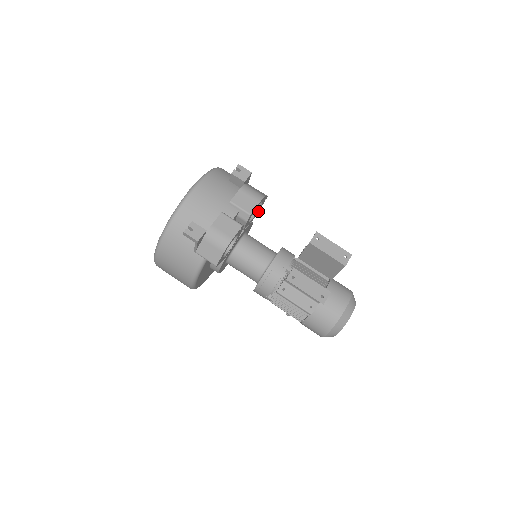
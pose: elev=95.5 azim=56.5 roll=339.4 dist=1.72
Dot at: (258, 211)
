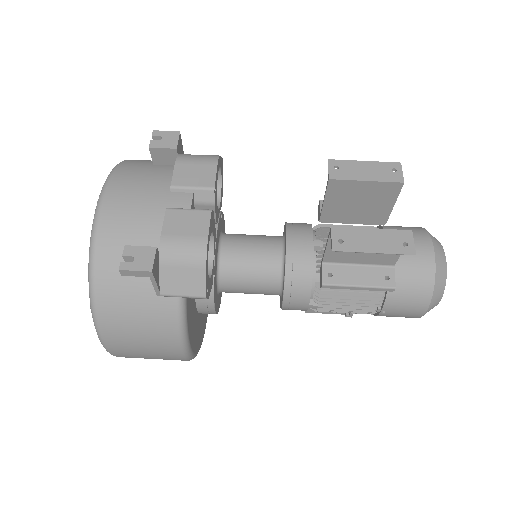
Dot at: occluded
